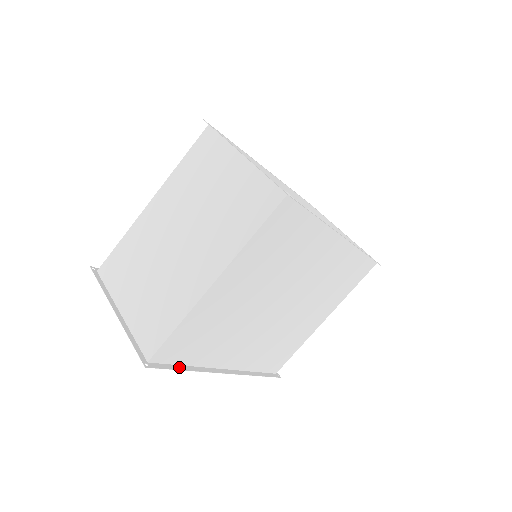
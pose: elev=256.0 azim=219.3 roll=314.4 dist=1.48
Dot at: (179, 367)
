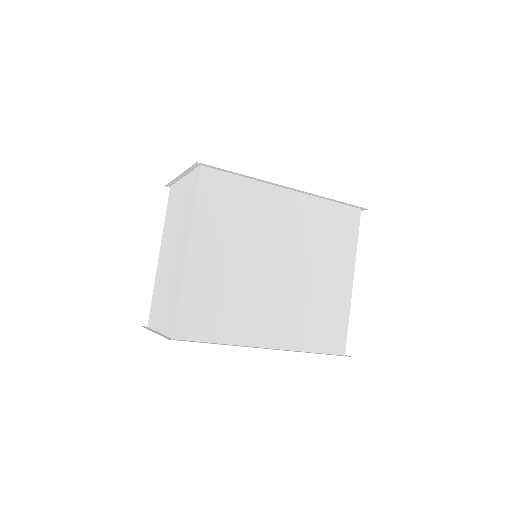
Dot at: (209, 343)
